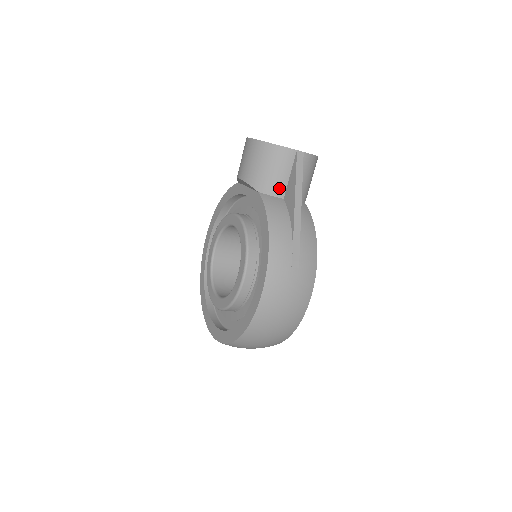
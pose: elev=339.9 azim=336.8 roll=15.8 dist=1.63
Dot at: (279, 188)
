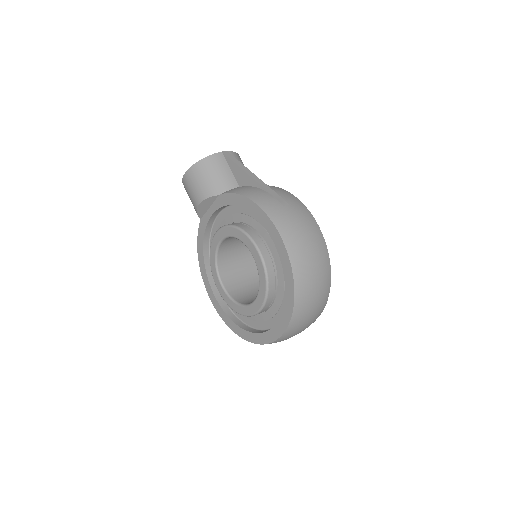
Dot at: (230, 182)
